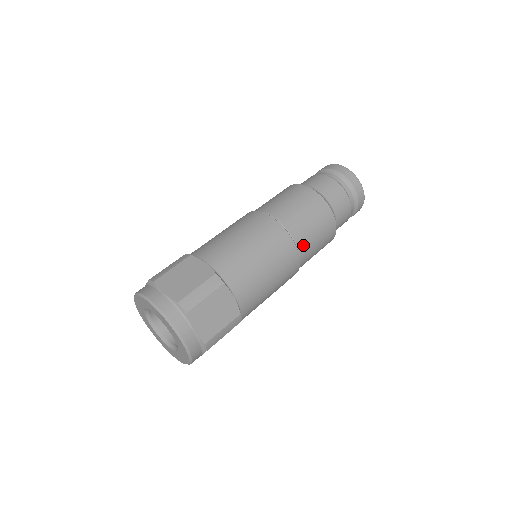
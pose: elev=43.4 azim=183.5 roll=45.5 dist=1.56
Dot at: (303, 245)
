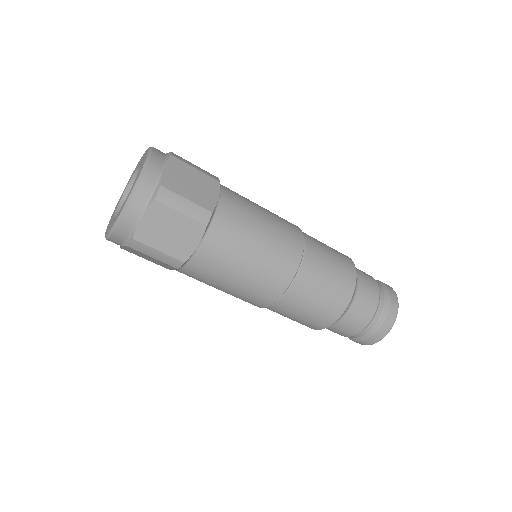
Dot at: (311, 255)
